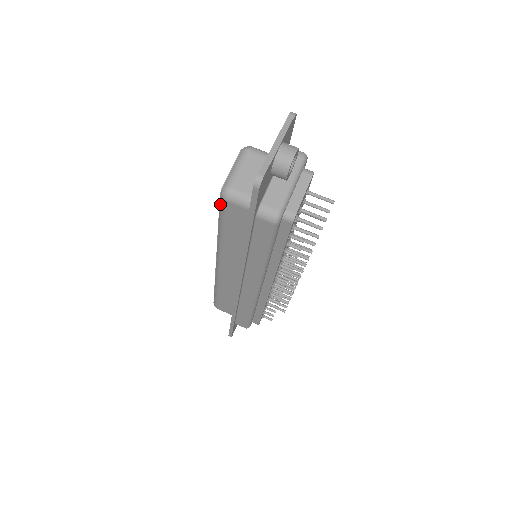
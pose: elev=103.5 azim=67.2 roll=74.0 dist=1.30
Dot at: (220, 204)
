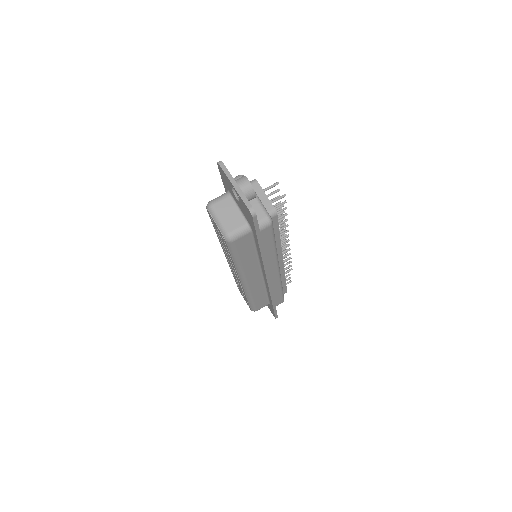
Dot at: (229, 247)
